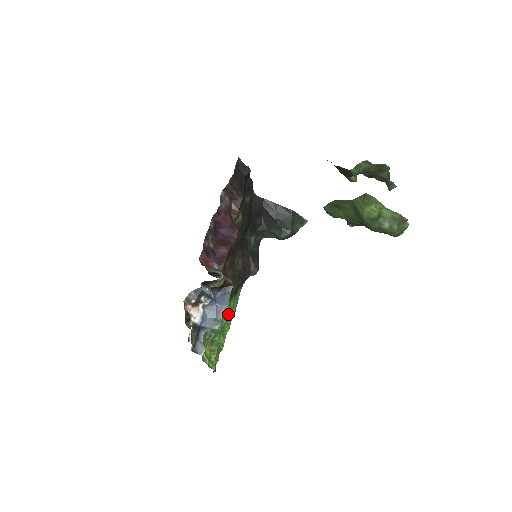
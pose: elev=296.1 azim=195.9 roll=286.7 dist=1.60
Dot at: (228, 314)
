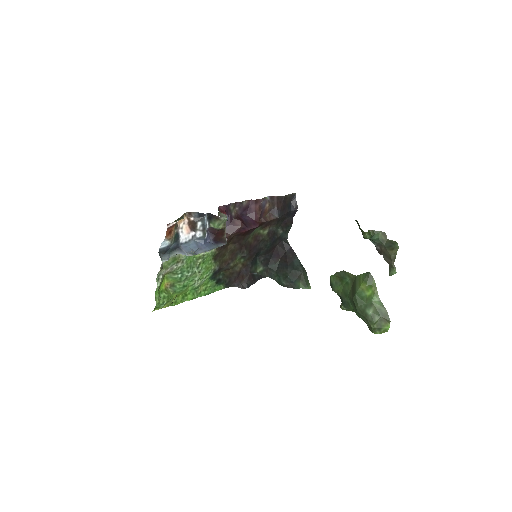
Dot at: (200, 287)
